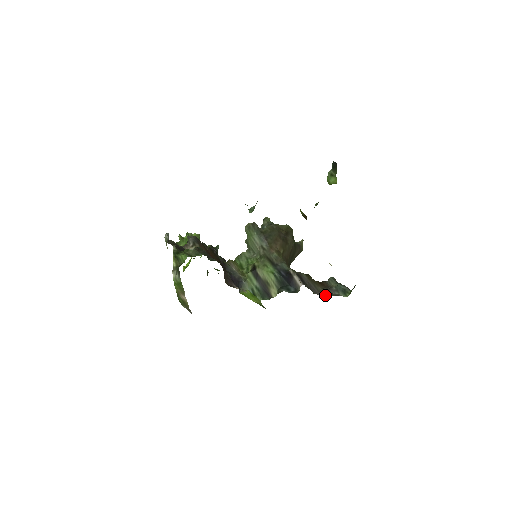
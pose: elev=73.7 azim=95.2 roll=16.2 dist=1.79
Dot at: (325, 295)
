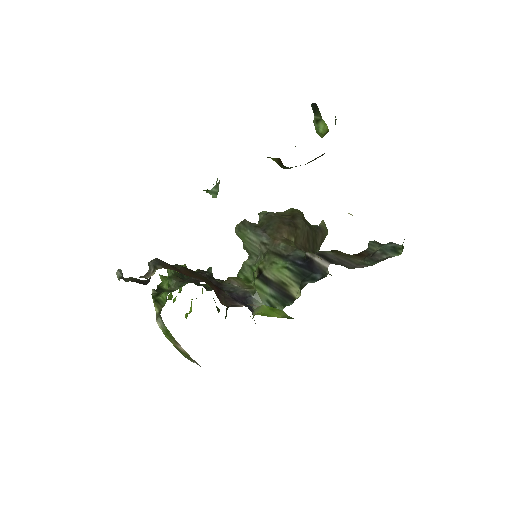
Dot at: (368, 265)
